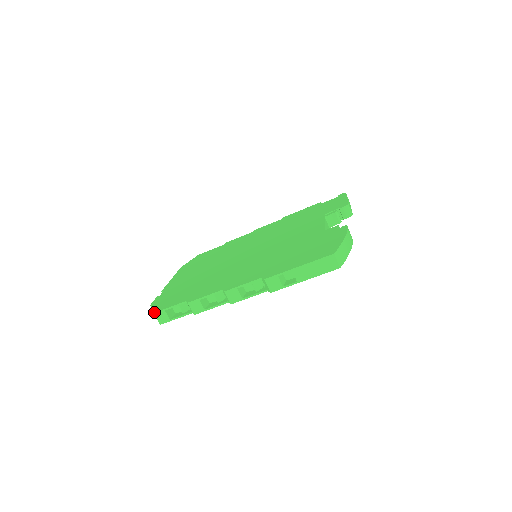
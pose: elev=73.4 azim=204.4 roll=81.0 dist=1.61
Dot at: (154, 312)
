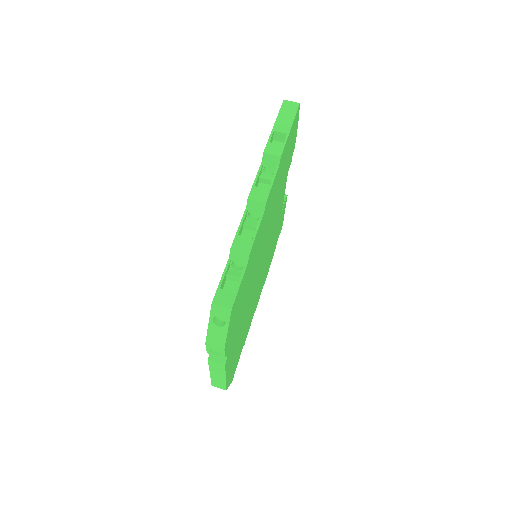
Dot at: occluded
